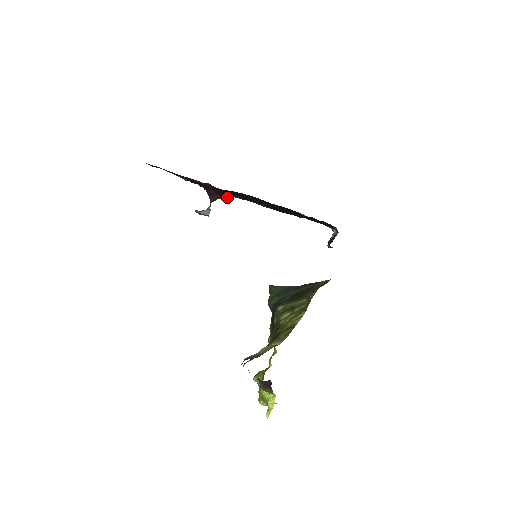
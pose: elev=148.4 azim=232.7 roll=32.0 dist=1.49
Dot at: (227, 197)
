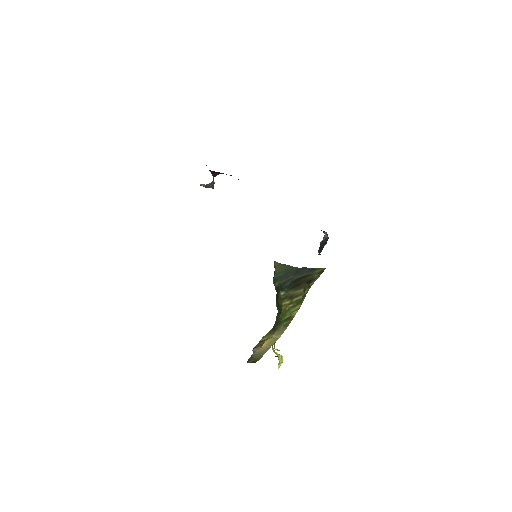
Dot at: occluded
